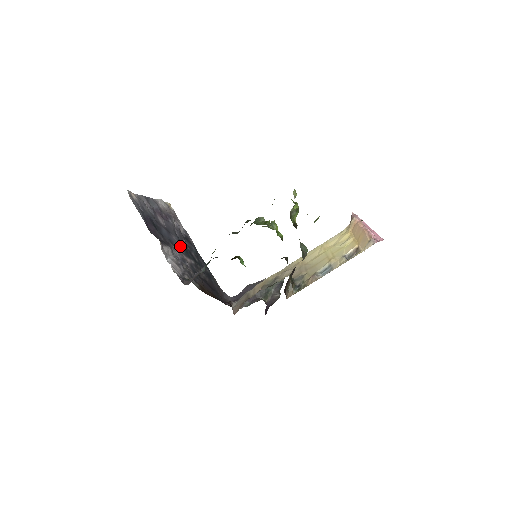
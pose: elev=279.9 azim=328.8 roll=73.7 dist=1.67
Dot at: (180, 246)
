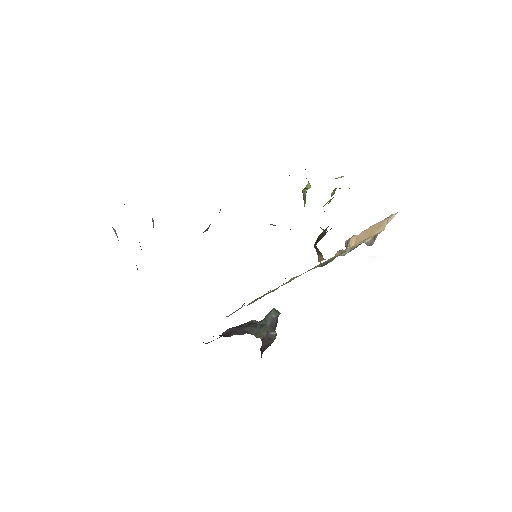
Dot at: occluded
